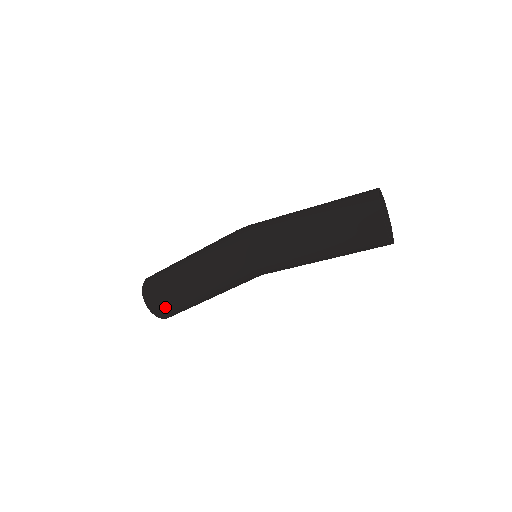
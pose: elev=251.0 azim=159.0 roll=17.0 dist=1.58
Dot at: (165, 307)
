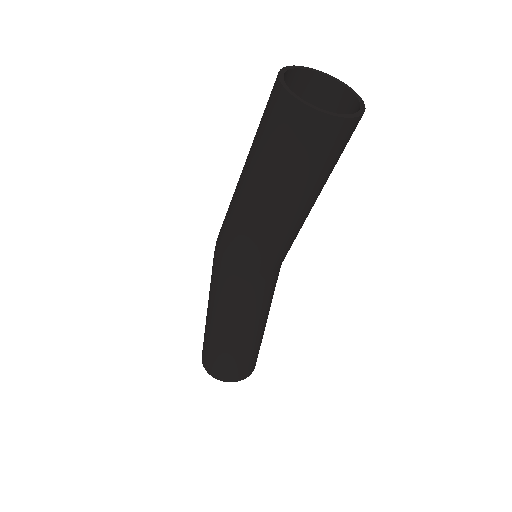
Dot at: (223, 368)
